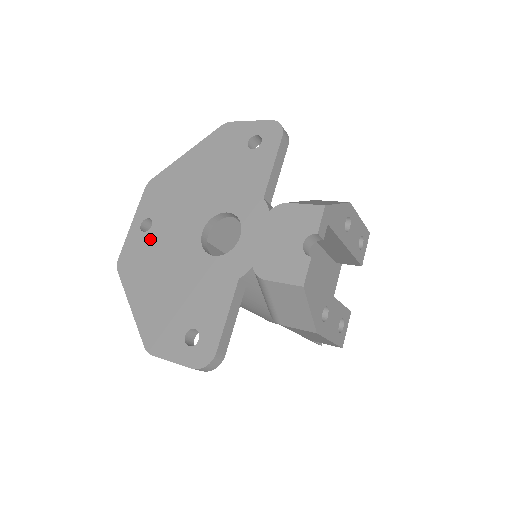
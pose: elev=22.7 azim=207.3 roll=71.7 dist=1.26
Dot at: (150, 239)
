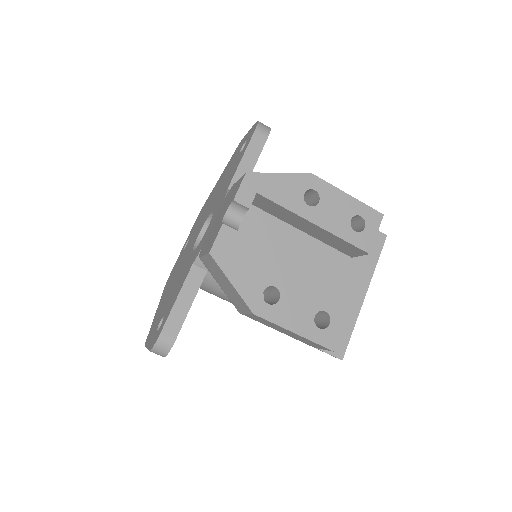
Dot at: (182, 254)
